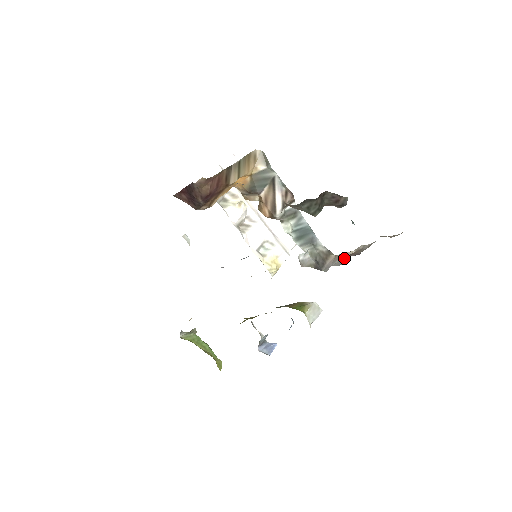
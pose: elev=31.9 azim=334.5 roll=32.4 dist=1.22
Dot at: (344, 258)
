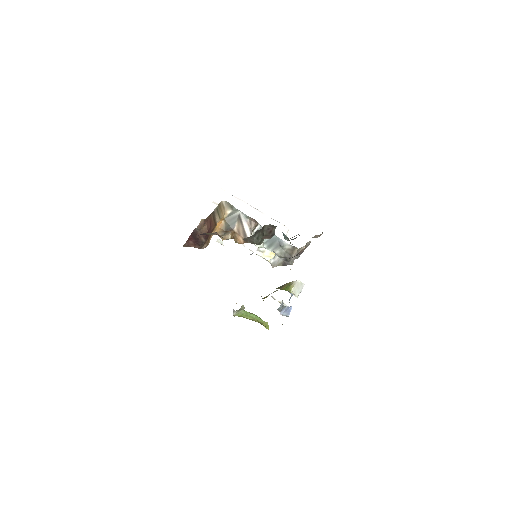
Dot at: occluded
